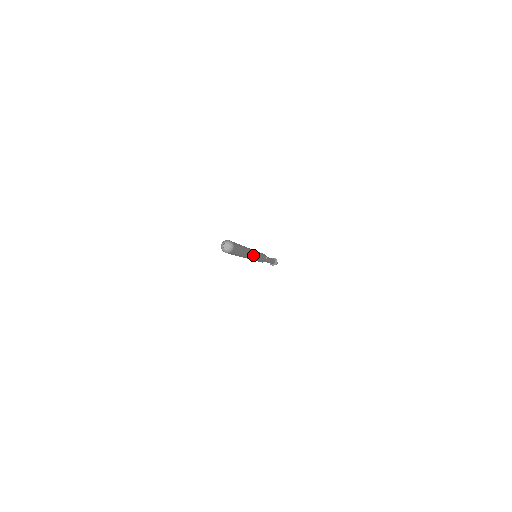
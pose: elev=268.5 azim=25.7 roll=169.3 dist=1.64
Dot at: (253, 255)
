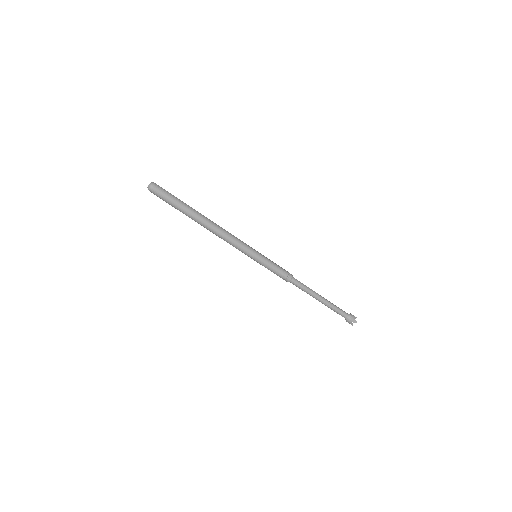
Dot at: (226, 235)
